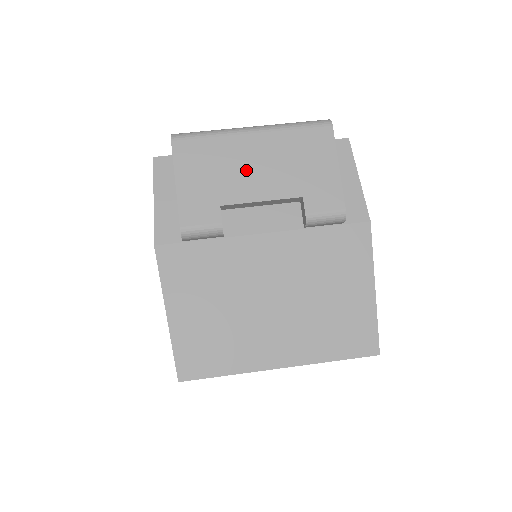
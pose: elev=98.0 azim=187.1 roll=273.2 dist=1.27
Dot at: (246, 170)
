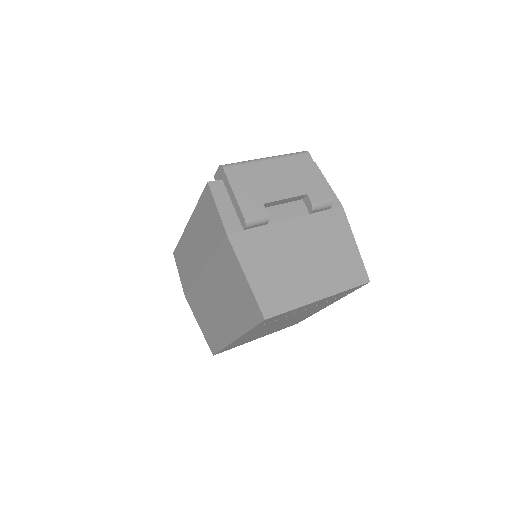
Dot at: (272, 182)
